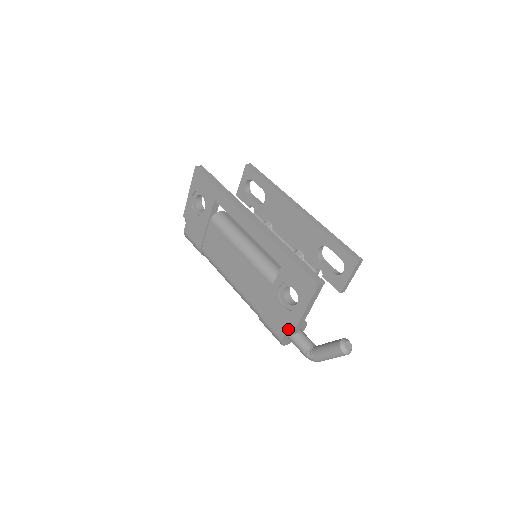
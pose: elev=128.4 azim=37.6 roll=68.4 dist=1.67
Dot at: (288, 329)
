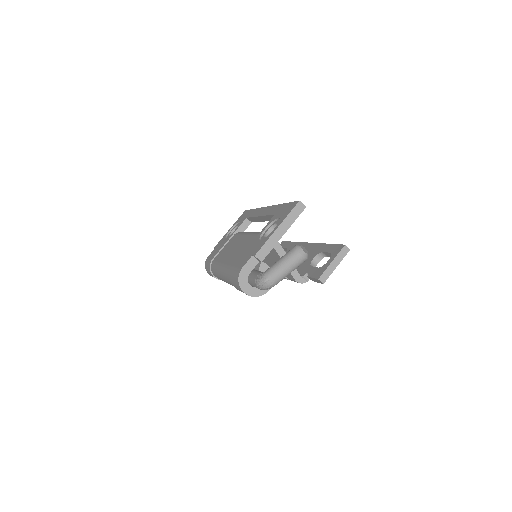
Dot at: (253, 254)
